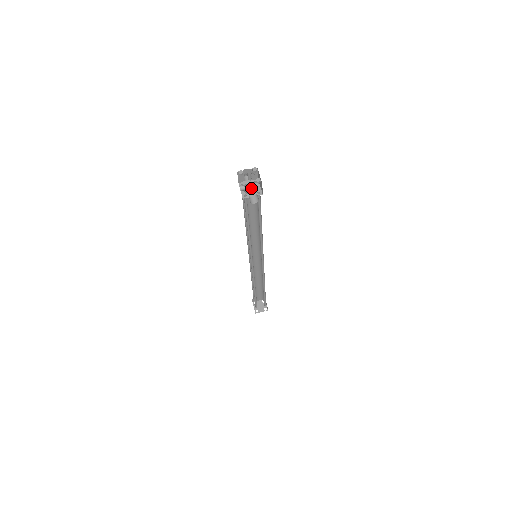
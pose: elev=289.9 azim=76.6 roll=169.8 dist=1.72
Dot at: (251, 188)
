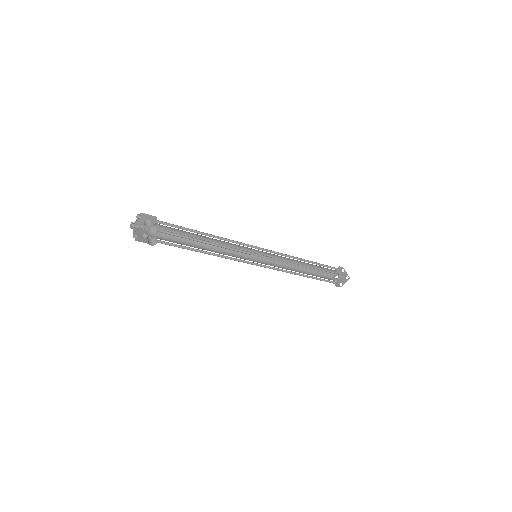
Dot at: (161, 226)
